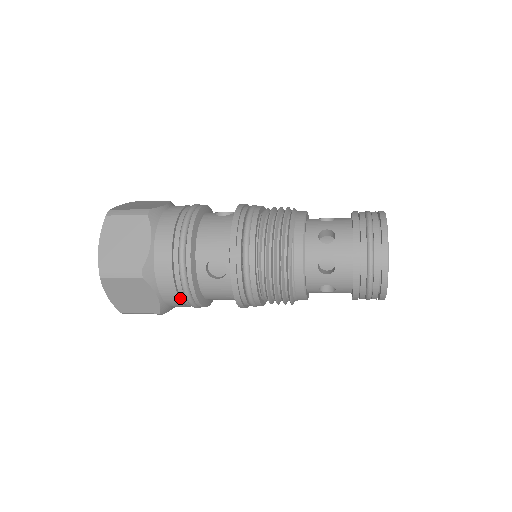
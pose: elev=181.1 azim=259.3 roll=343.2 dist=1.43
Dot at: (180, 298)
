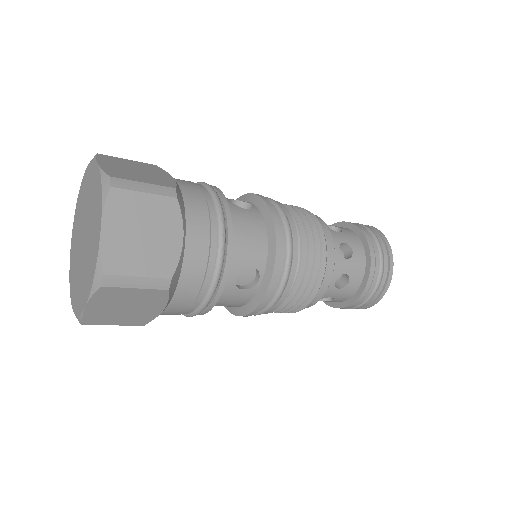
Dot at: (186, 309)
